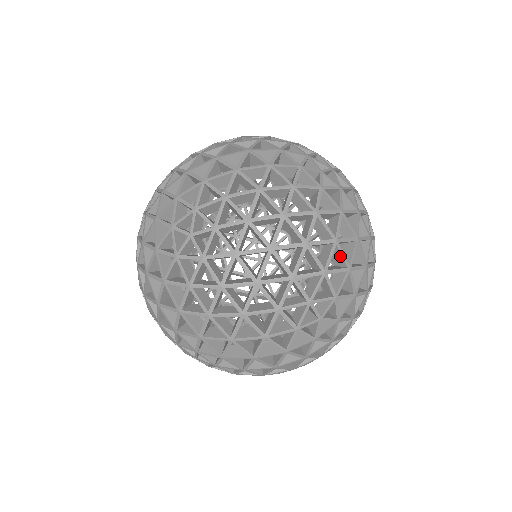
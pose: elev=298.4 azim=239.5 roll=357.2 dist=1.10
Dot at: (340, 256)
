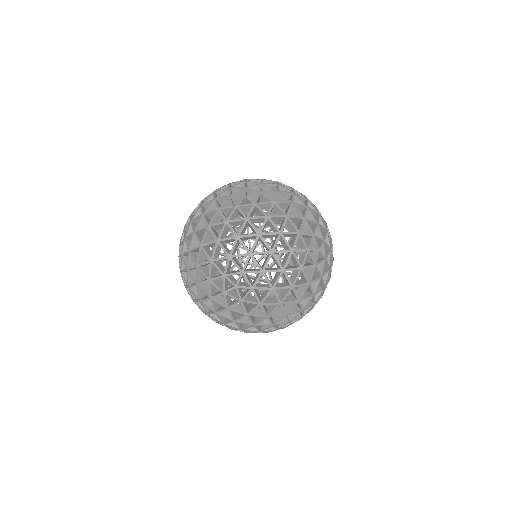
Dot at: occluded
